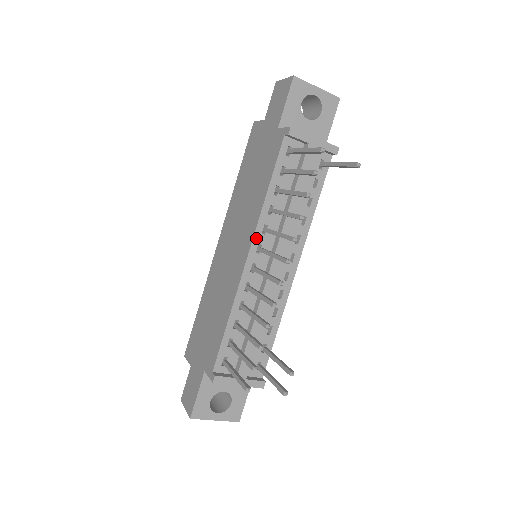
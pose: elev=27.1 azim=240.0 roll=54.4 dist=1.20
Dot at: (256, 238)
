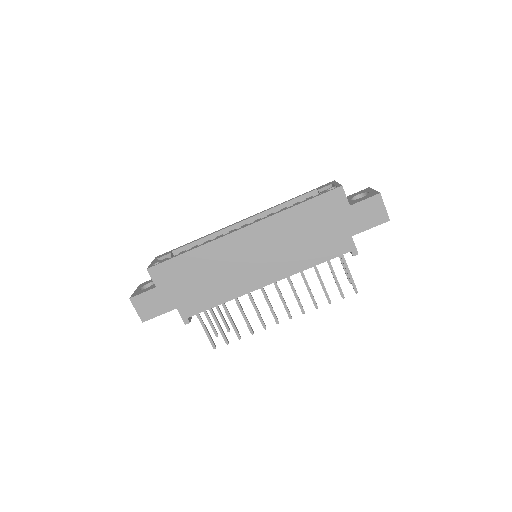
Dot at: (280, 279)
